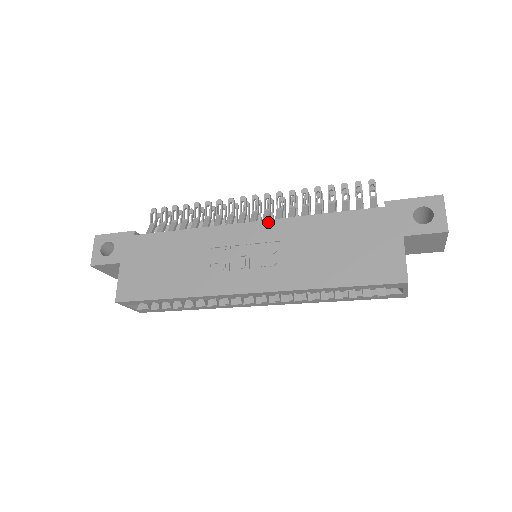
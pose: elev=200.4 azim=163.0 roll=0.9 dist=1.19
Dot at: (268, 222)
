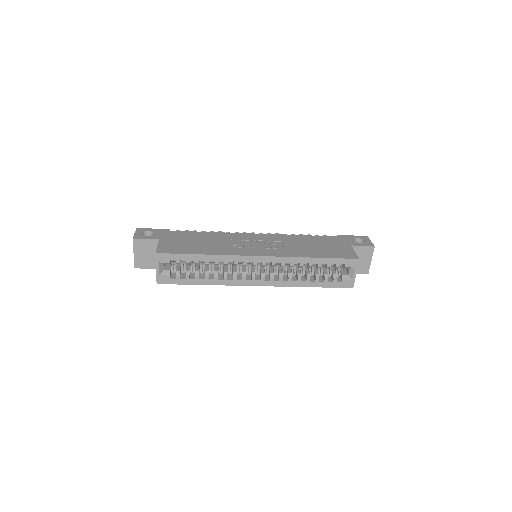
Dot at: (268, 234)
